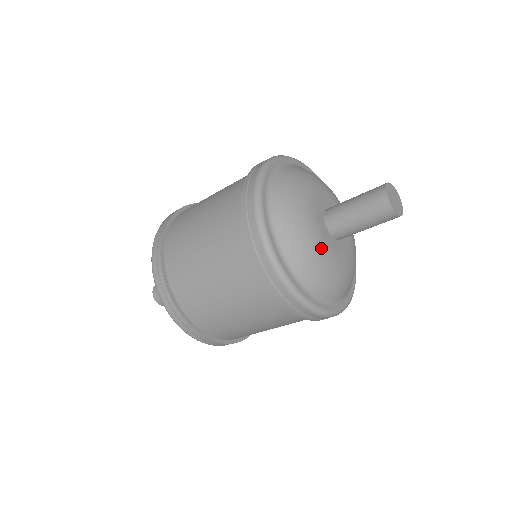
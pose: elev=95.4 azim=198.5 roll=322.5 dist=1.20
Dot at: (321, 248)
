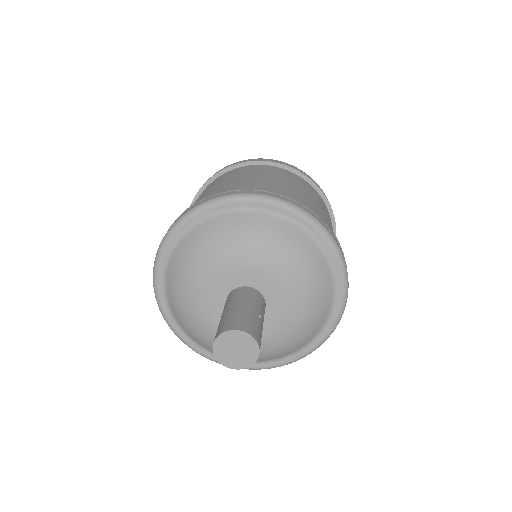
Dot at: occluded
